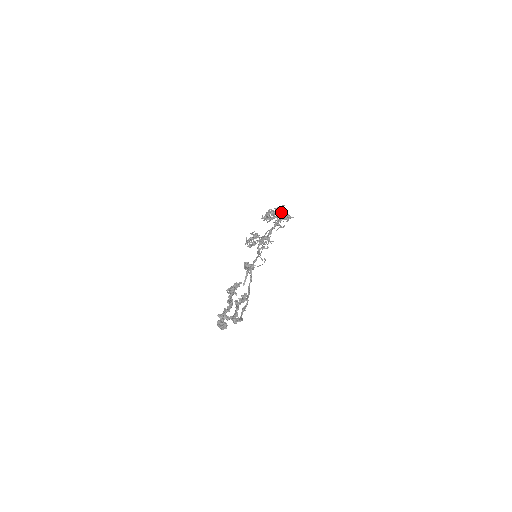
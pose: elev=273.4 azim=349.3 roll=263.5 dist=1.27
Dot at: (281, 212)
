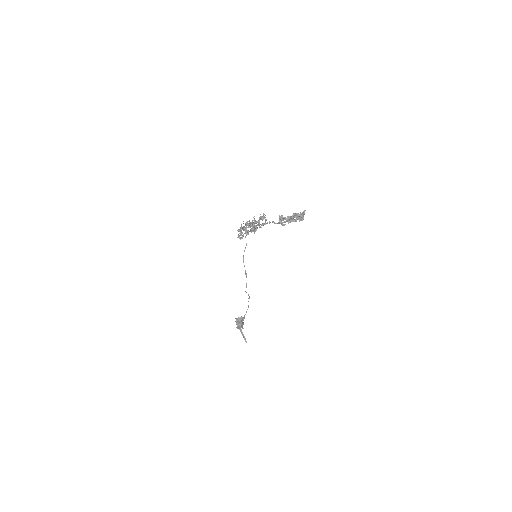
Dot at: occluded
